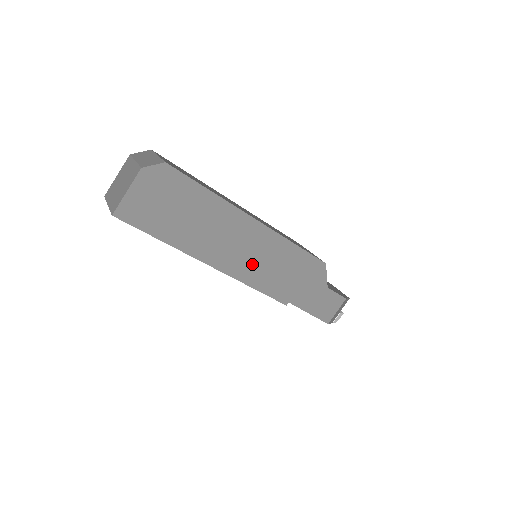
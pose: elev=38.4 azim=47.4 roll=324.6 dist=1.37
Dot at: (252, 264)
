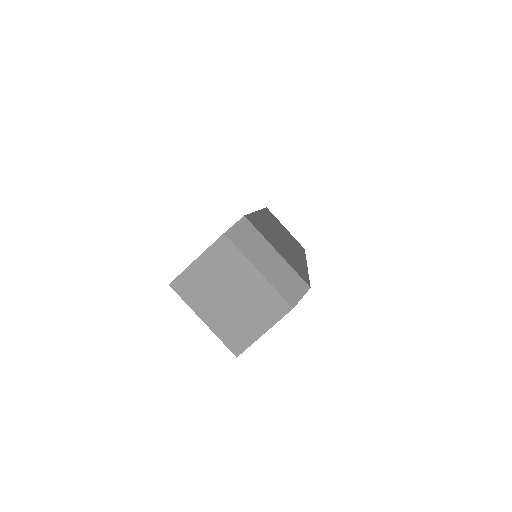
Dot at: occluded
